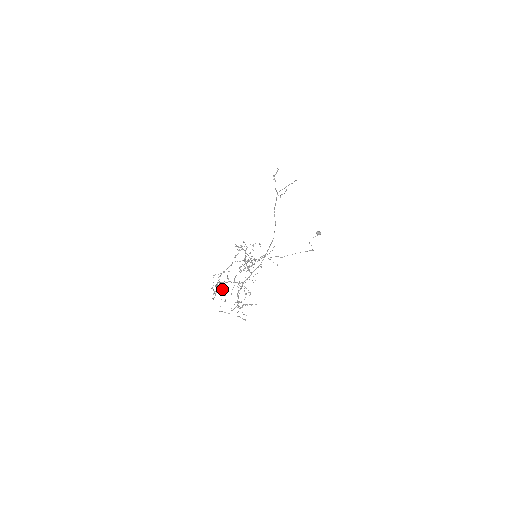
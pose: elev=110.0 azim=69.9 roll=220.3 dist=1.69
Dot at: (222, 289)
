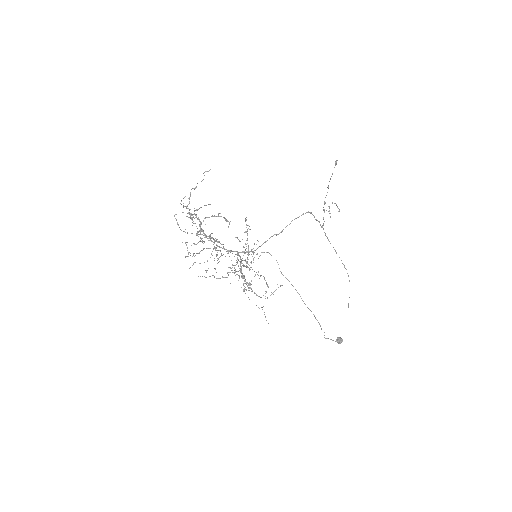
Dot at: (196, 233)
